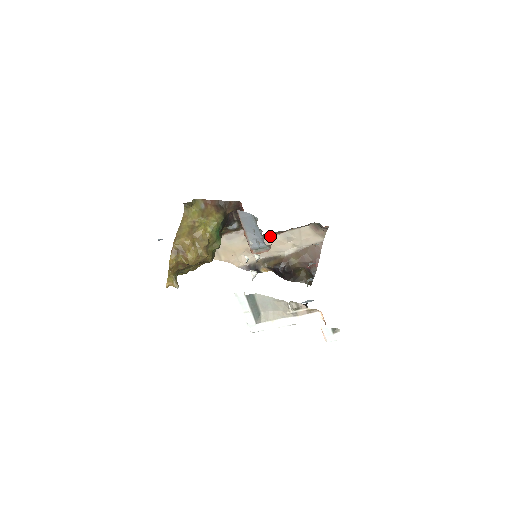
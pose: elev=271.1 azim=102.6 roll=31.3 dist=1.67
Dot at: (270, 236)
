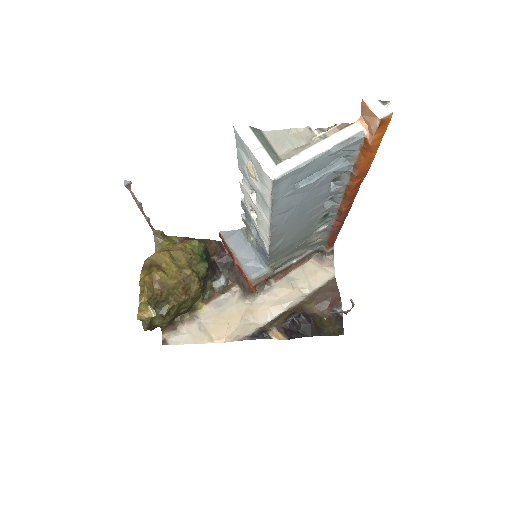
Dot at: (269, 286)
